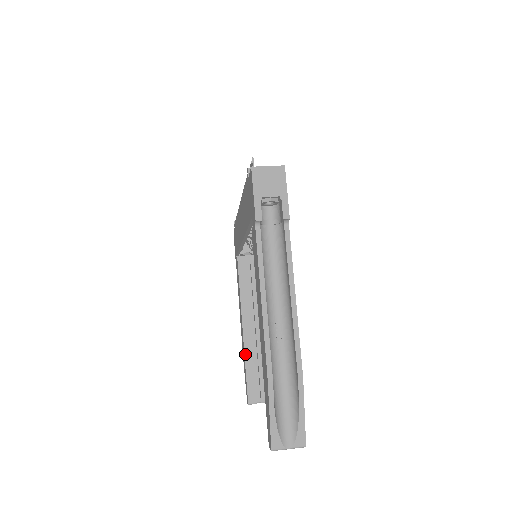
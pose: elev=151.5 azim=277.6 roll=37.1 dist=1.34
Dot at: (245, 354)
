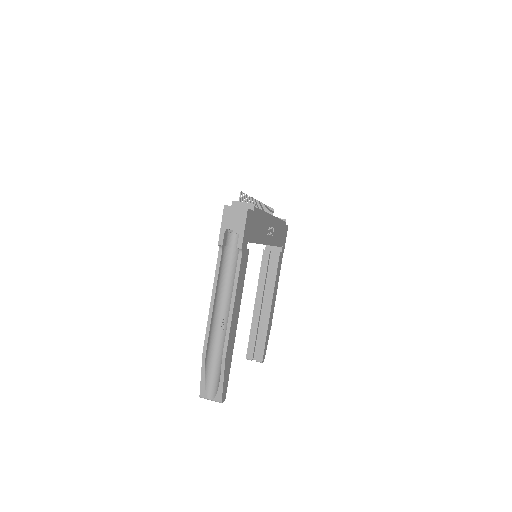
Dot at: (252, 322)
